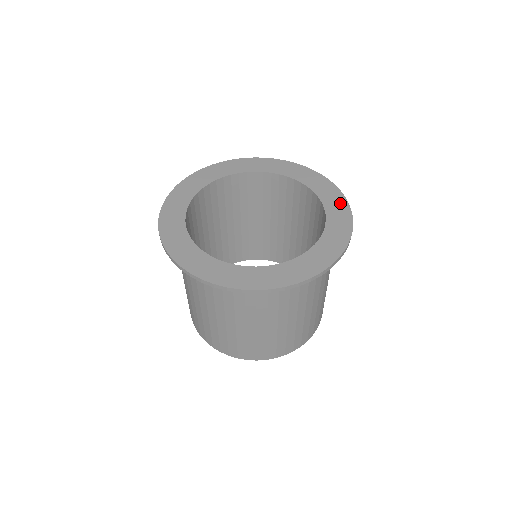
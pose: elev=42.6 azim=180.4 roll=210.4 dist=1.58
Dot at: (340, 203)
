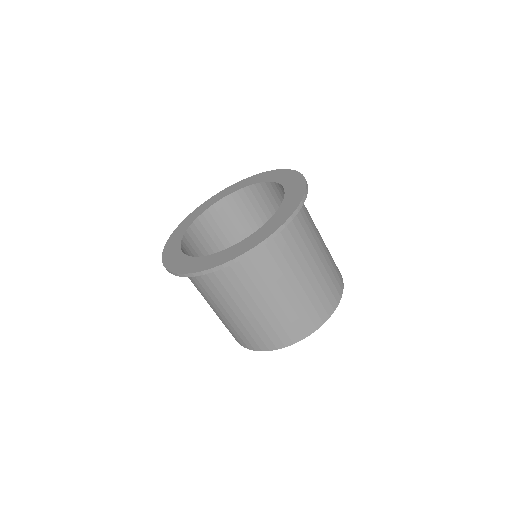
Dot at: (299, 184)
